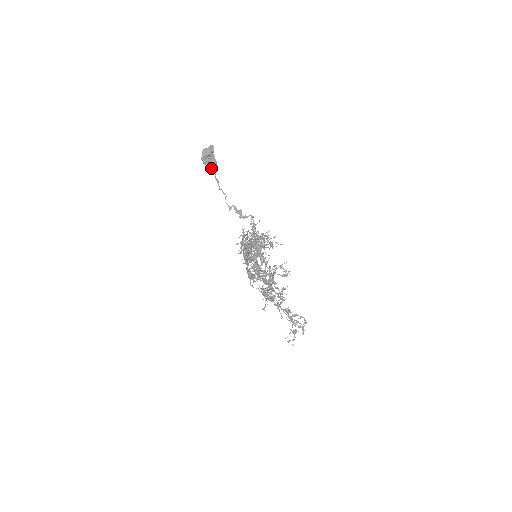
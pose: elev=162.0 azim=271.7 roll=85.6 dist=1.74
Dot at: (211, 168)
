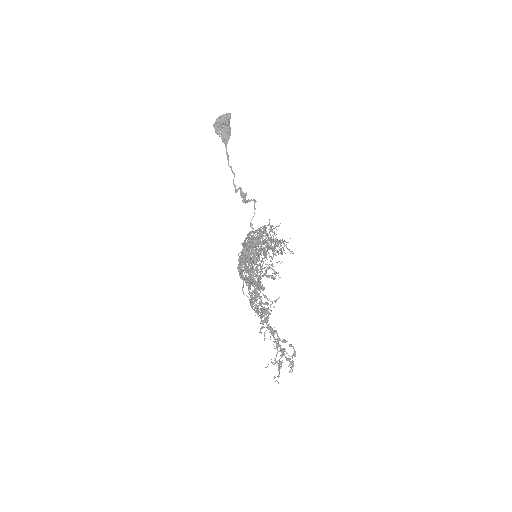
Dot at: (223, 138)
